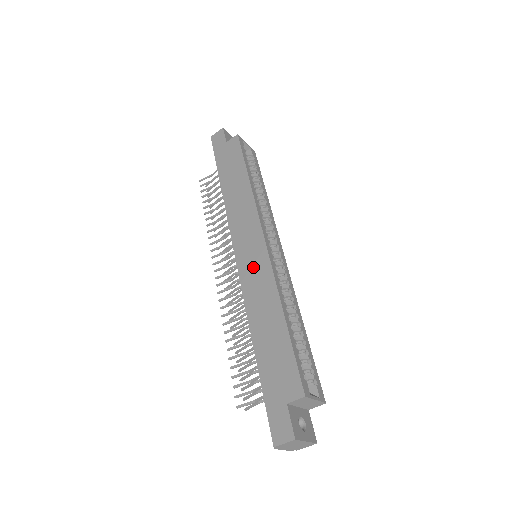
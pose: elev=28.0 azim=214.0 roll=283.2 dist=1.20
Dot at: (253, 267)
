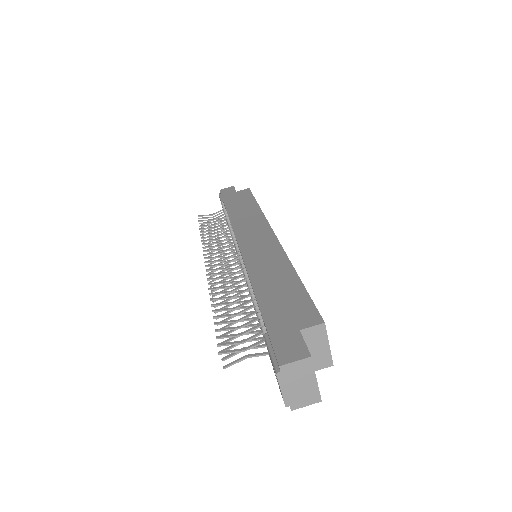
Dot at: (260, 248)
